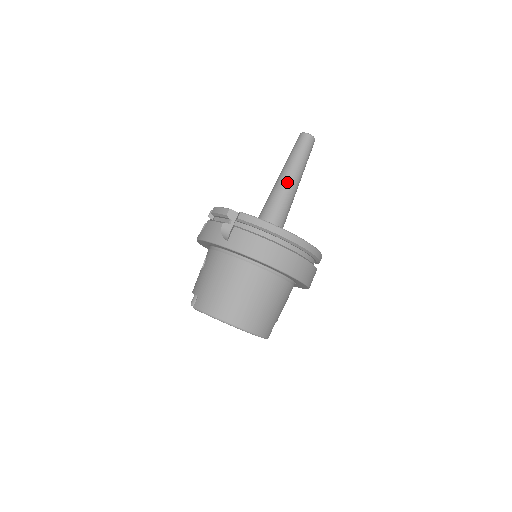
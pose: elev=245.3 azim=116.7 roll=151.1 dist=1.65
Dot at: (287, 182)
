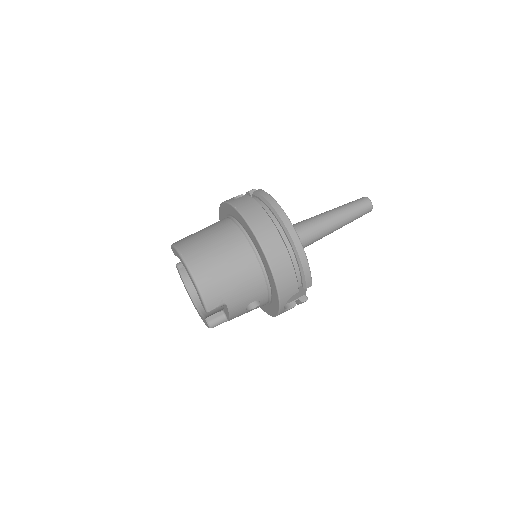
Dot at: (323, 216)
